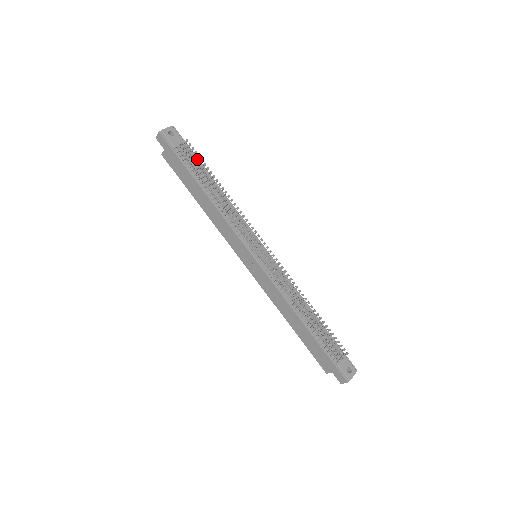
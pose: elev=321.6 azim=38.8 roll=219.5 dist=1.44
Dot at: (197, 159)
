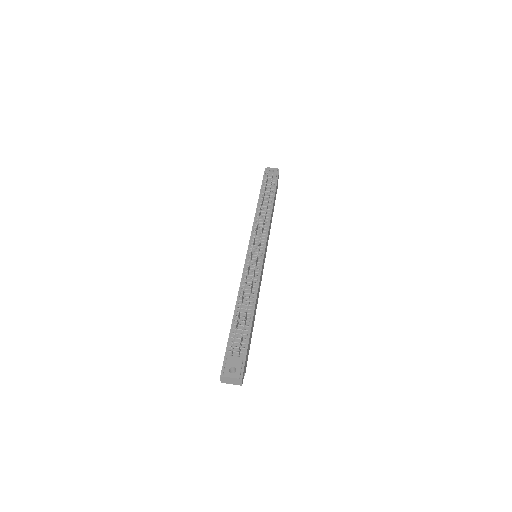
Dot at: (271, 185)
